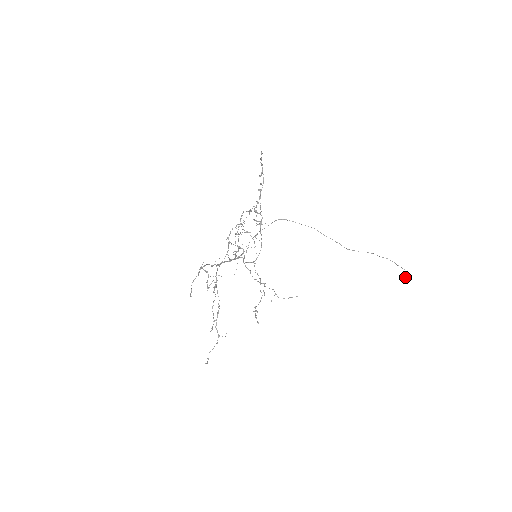
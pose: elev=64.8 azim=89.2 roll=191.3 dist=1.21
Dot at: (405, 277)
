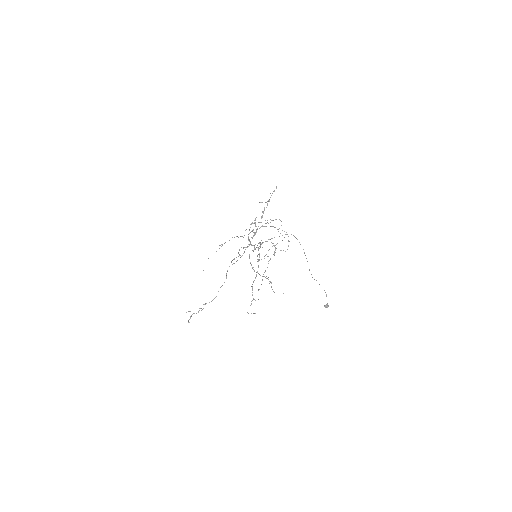
Dot at: (327, 306)
